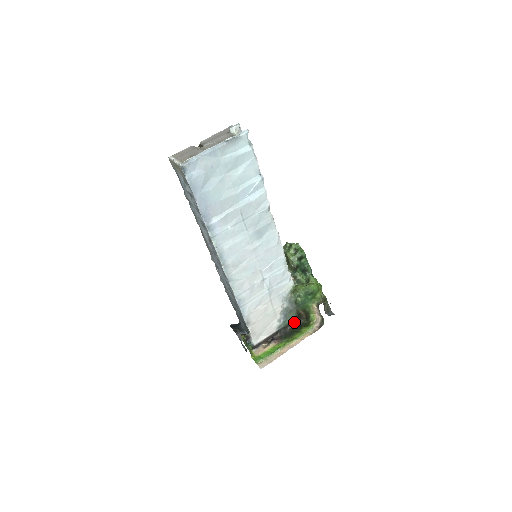
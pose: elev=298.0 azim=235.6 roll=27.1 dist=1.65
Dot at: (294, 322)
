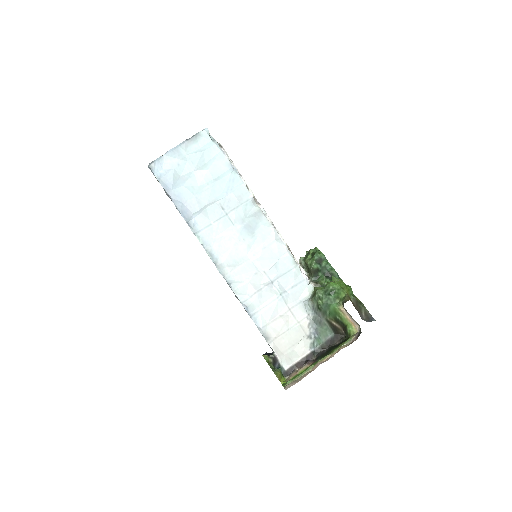
Dot at: (334, 341)
